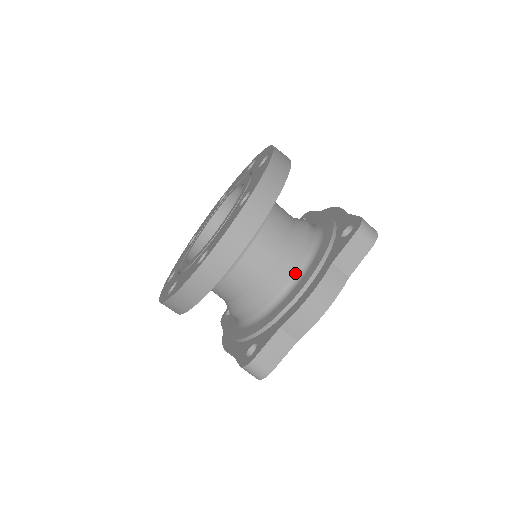
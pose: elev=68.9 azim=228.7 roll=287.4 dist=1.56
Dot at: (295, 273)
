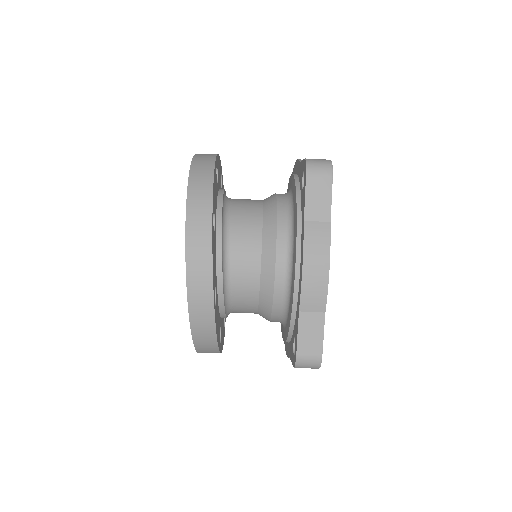
Dot at: (285, 251)
